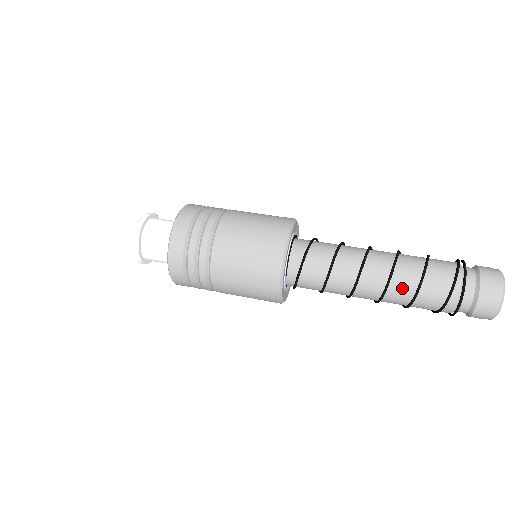
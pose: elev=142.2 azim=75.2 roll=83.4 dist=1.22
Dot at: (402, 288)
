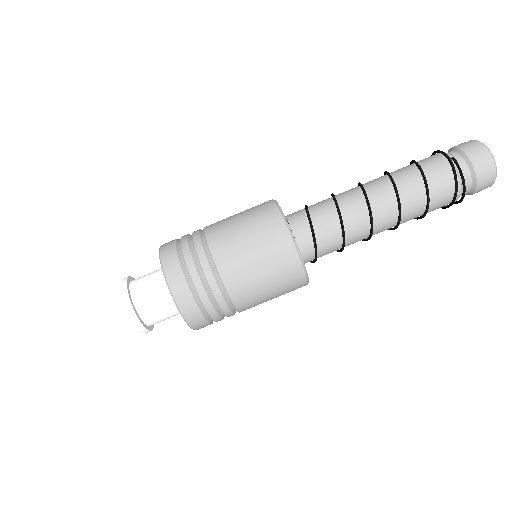
Dot at: occluded
